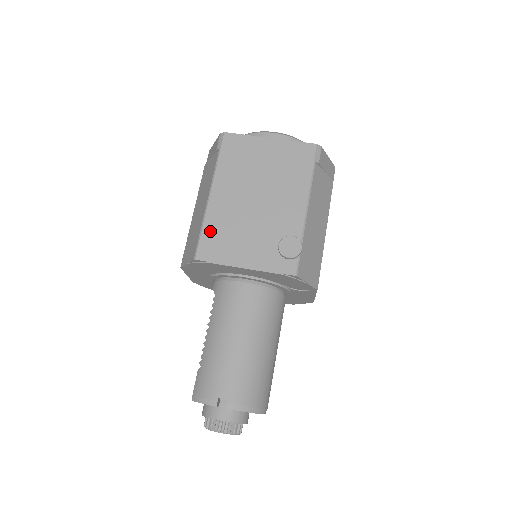
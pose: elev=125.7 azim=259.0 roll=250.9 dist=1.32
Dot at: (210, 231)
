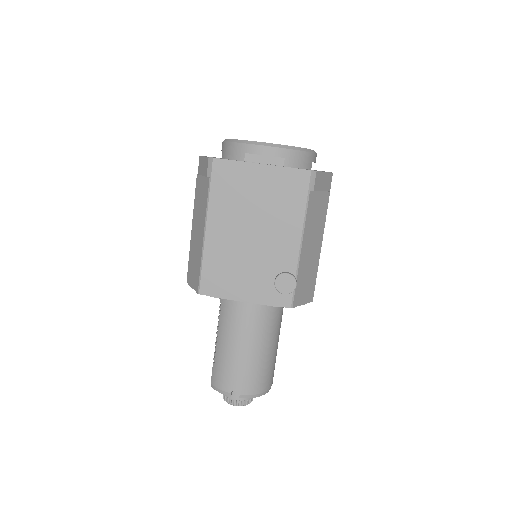
Dot at: (210, 267)
